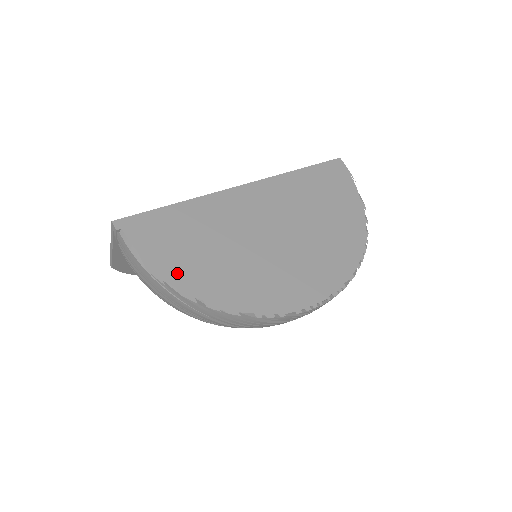
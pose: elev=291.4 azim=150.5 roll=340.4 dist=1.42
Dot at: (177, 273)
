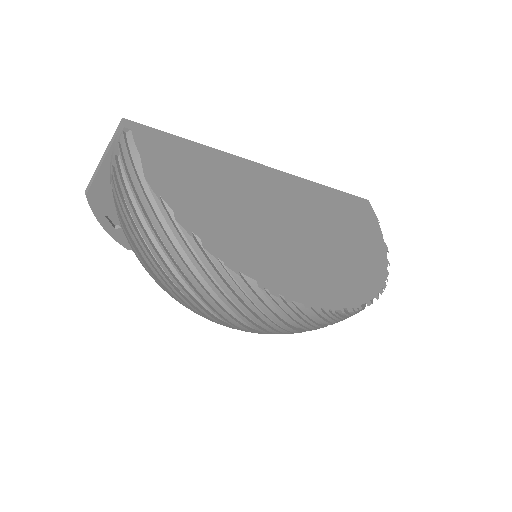
Dot at: (179, 198)
